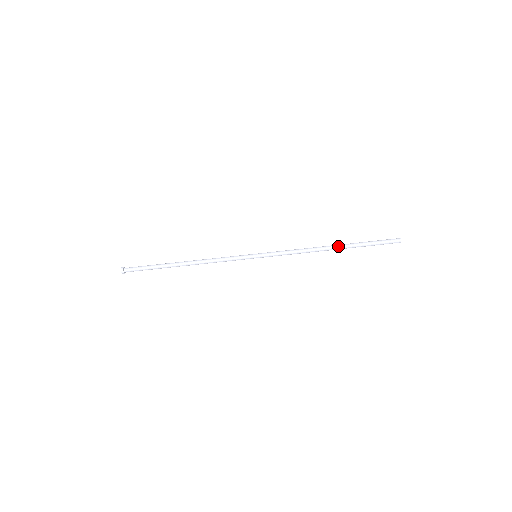
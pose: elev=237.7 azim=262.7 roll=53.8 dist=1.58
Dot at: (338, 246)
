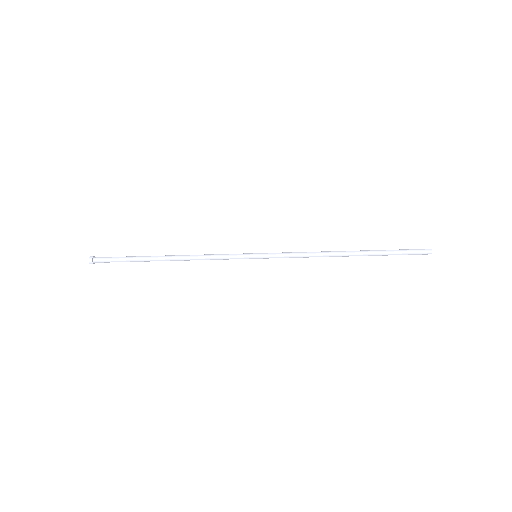
Dot at: (356, 252)
